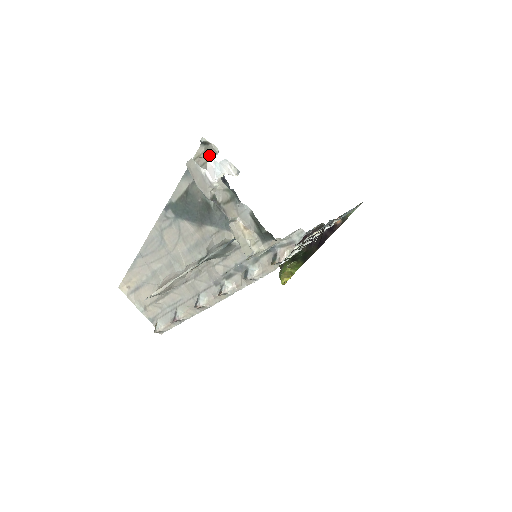
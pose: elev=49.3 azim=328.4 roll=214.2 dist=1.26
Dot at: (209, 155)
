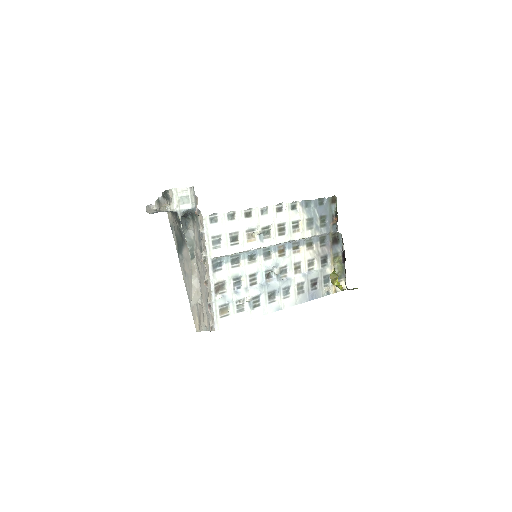
Dot at: (170, 212)
